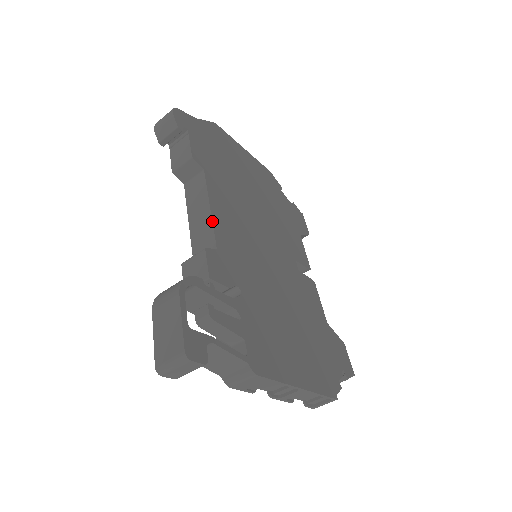
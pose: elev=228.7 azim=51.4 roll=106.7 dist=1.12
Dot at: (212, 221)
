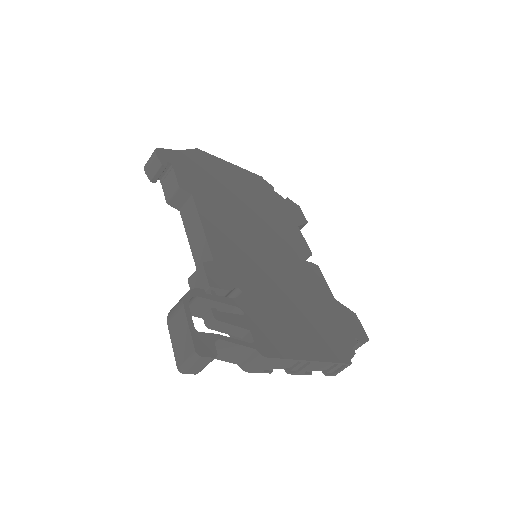
Dot at: (206, 238)
